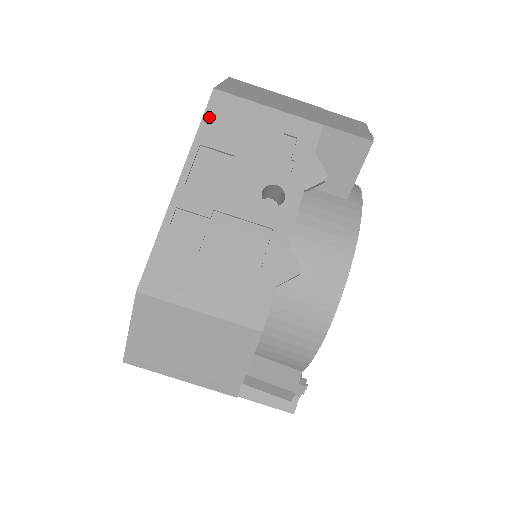
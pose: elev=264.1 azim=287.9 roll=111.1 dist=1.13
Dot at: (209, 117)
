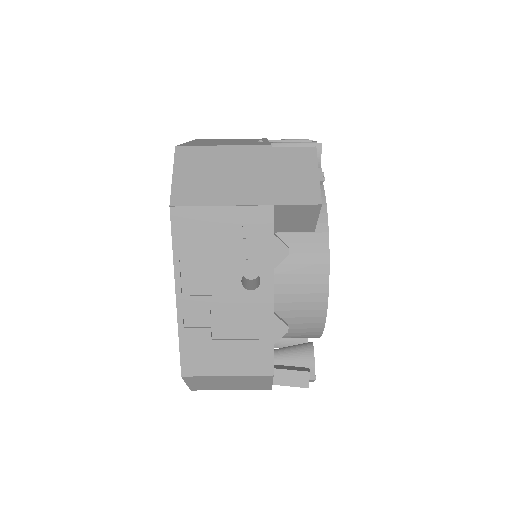
Dot at: (177, 234)
